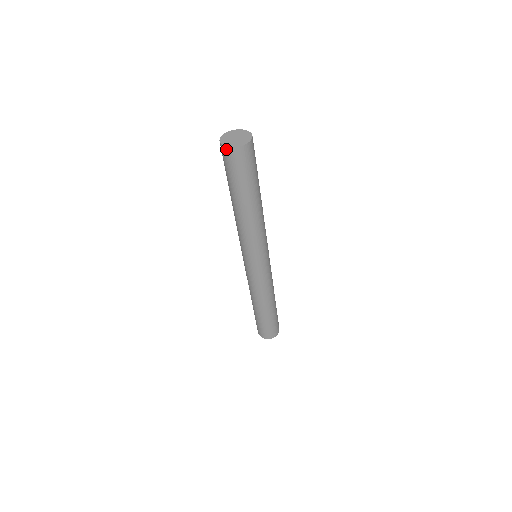
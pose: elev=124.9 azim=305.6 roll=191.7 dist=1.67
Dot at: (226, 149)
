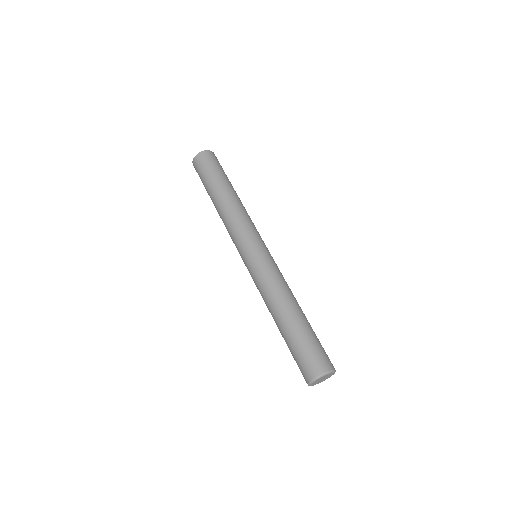
Dot at: (198, 156)
